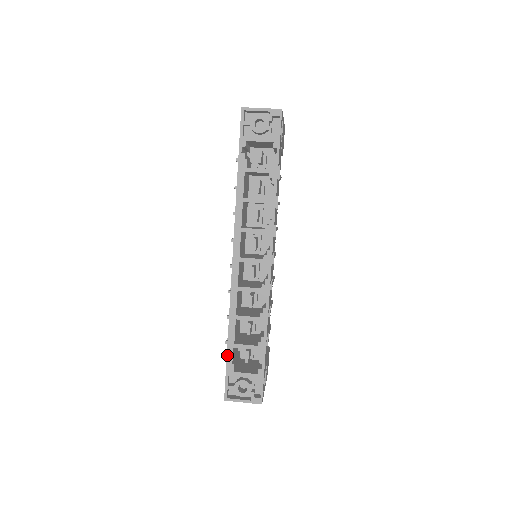
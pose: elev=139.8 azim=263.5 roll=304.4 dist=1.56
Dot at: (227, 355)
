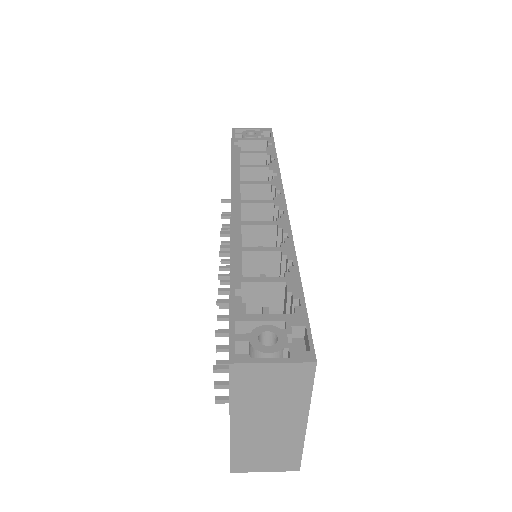
Dot at: (230, 292)
